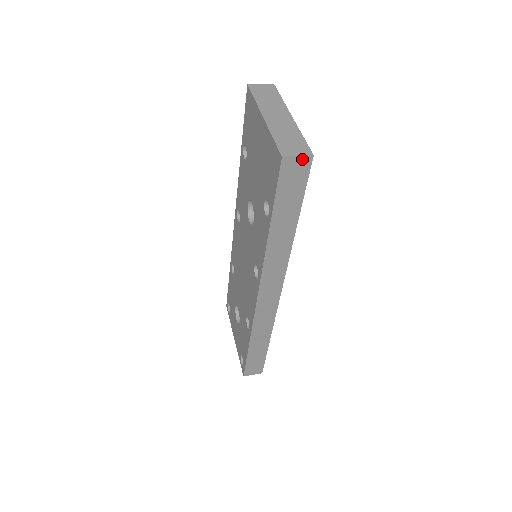
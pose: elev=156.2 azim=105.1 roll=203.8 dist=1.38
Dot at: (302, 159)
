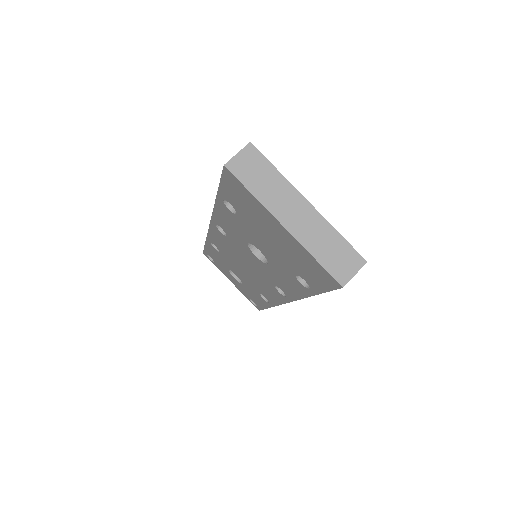
Dot at: (357, 271)
